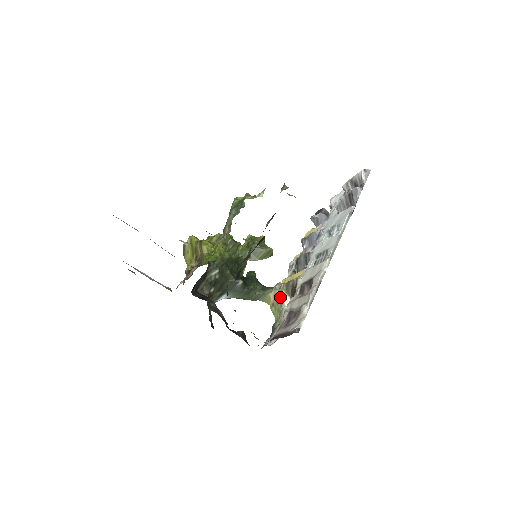
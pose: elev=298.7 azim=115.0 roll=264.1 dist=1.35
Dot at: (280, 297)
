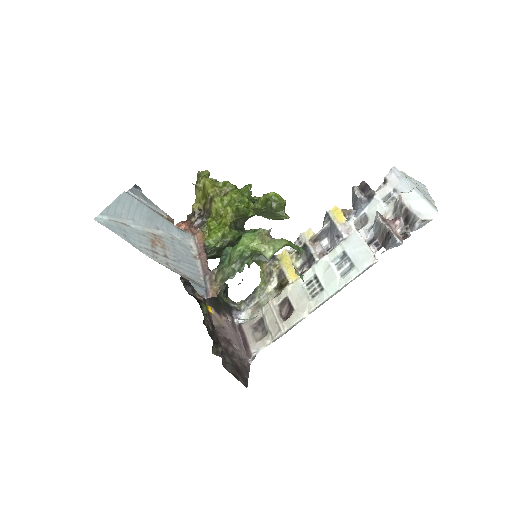
Dot at: (271, 274)
